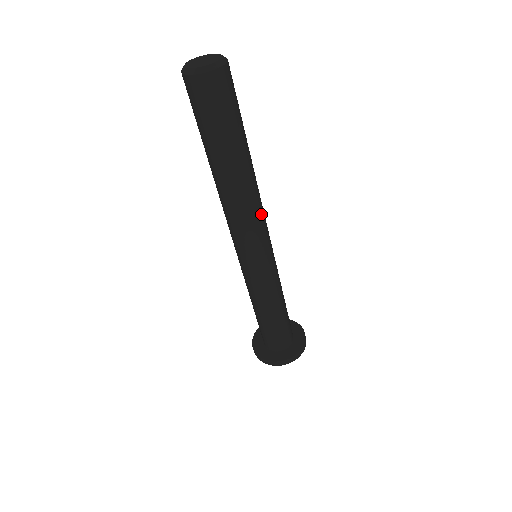
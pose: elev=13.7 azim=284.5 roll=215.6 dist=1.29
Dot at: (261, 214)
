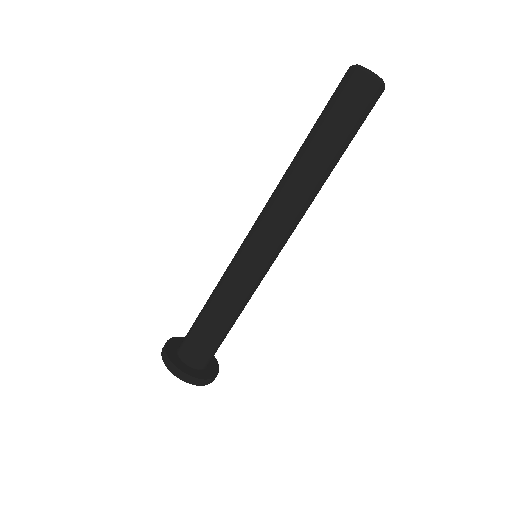
Dot at: occluded
